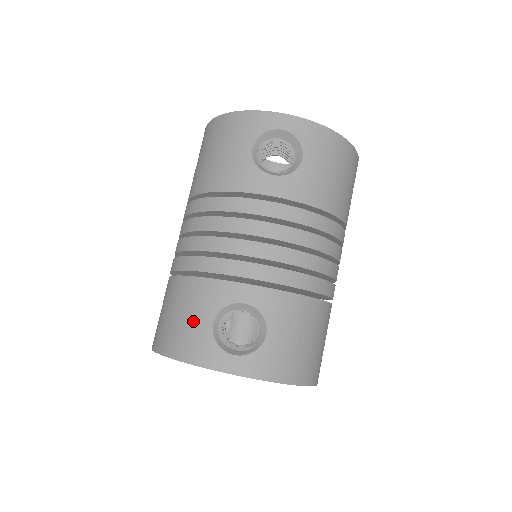
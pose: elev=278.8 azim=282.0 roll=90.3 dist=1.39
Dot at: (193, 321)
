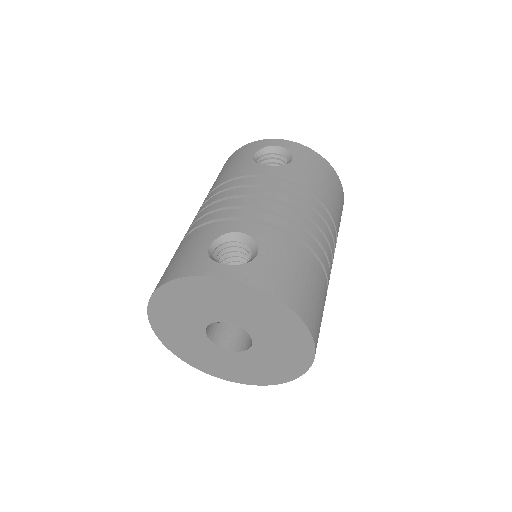
Dot at: (191, 251)
